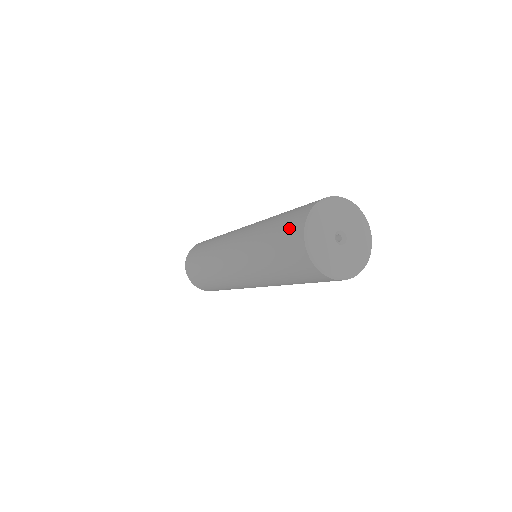
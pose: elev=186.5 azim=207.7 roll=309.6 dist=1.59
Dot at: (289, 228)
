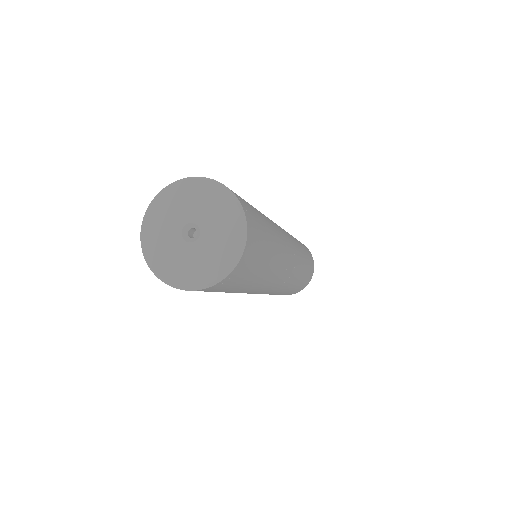
Dot at: occluded
